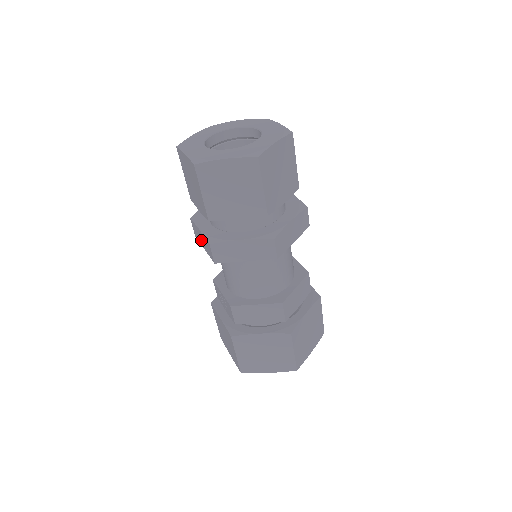
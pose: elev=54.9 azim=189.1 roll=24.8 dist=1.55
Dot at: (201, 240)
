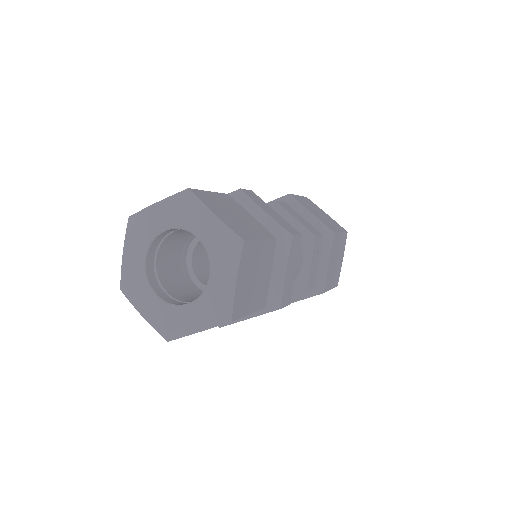
Dot at: occluded
